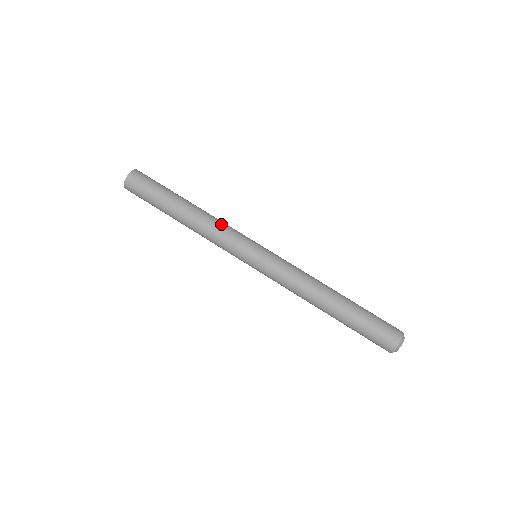
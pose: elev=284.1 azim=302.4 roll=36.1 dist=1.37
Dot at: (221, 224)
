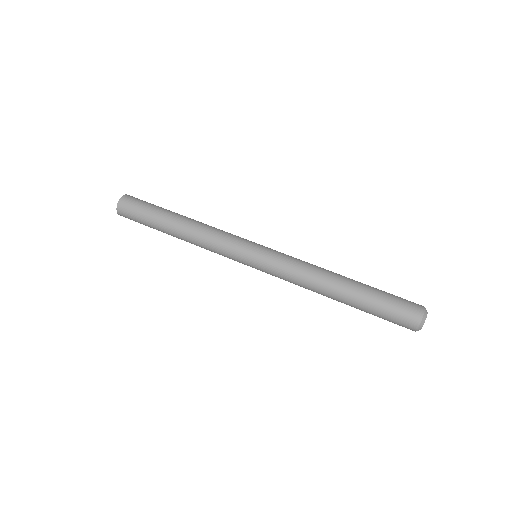
Dot at: (216, 229)
